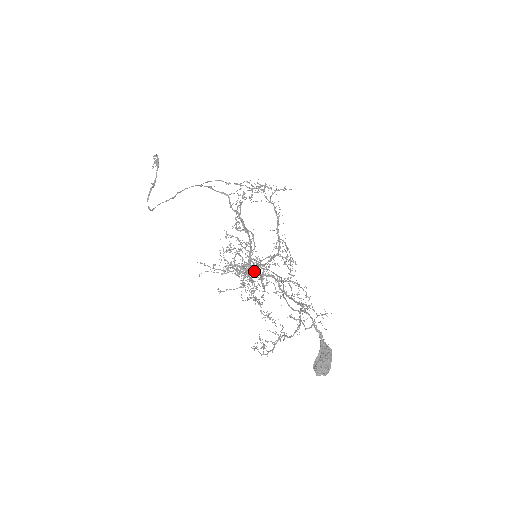
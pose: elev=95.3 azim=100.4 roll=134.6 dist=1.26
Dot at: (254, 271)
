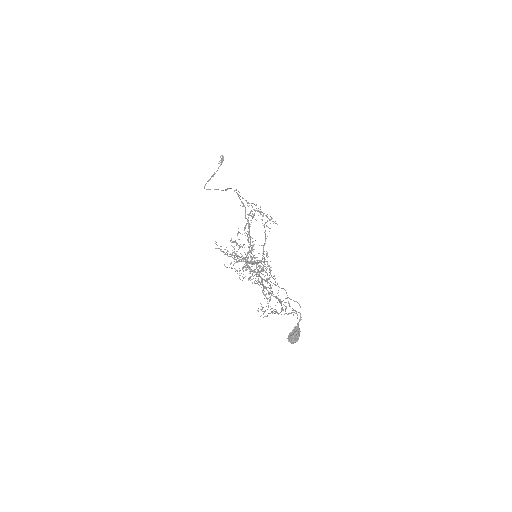
Dot at: occluded
